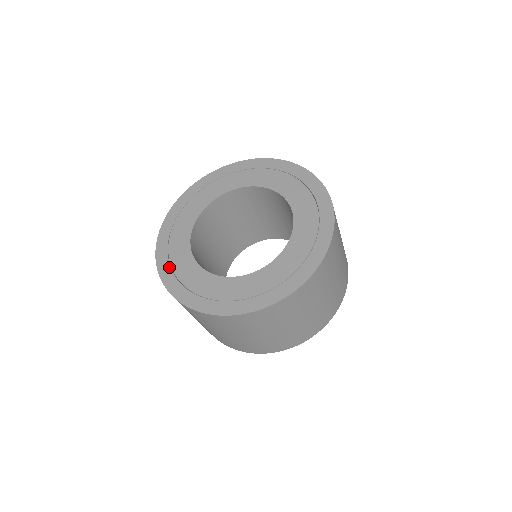
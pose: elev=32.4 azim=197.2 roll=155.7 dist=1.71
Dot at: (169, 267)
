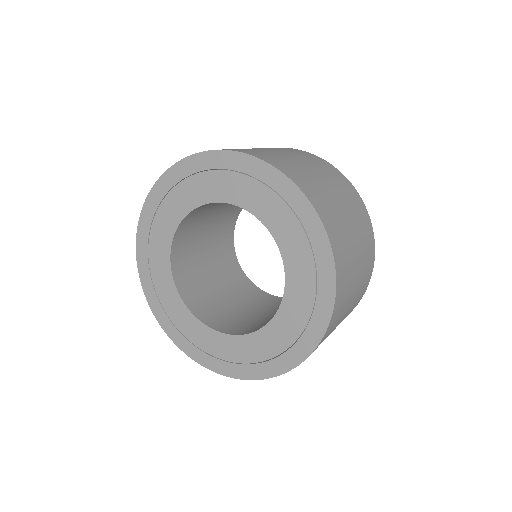
Dot at: (148, 269)
